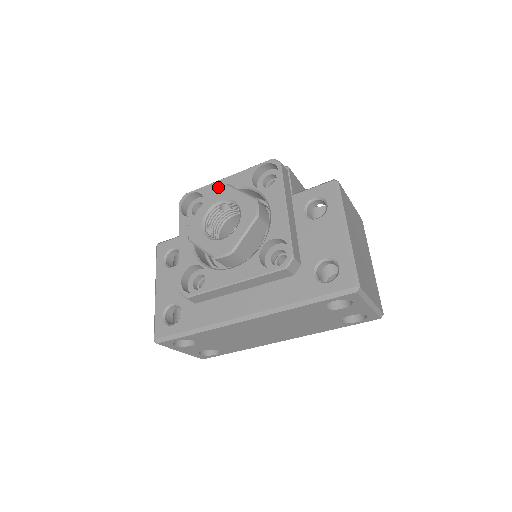
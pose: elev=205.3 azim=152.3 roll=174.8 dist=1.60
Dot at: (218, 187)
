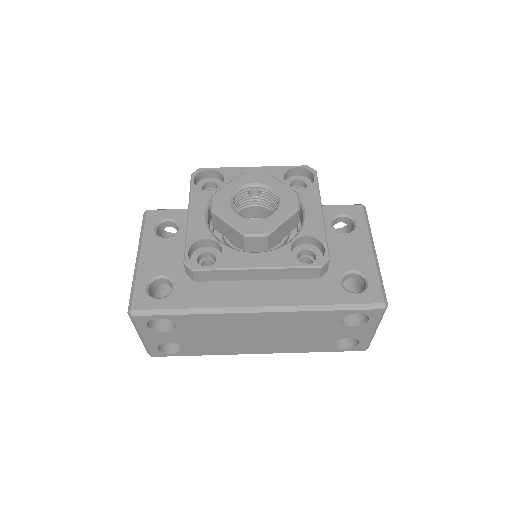
Dot at: occluded
